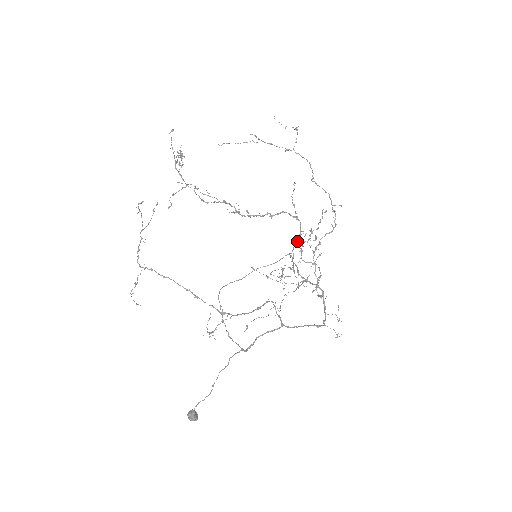
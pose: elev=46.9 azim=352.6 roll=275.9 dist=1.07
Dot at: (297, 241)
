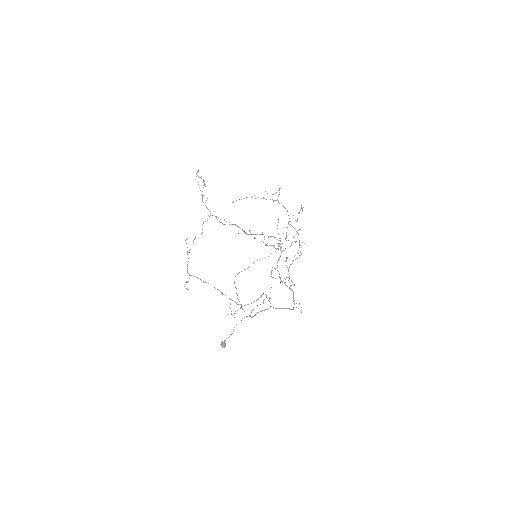
Dot at: occluded
